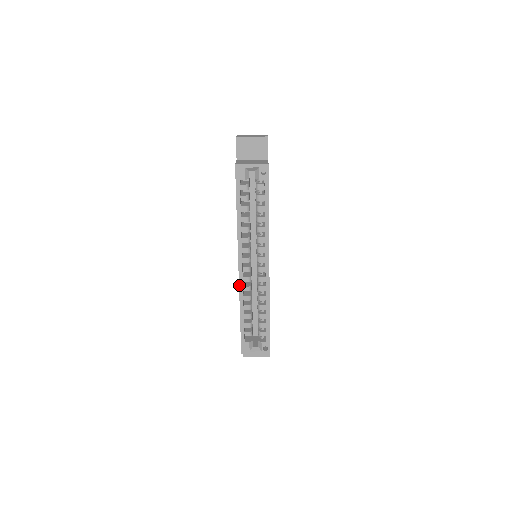
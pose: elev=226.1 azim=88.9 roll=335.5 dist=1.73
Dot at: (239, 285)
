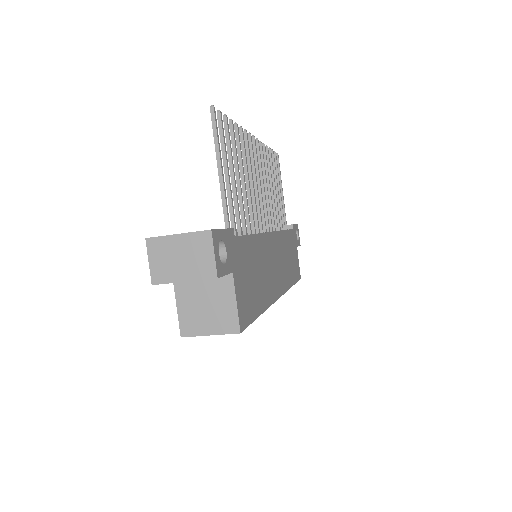
Dot at: occluded
